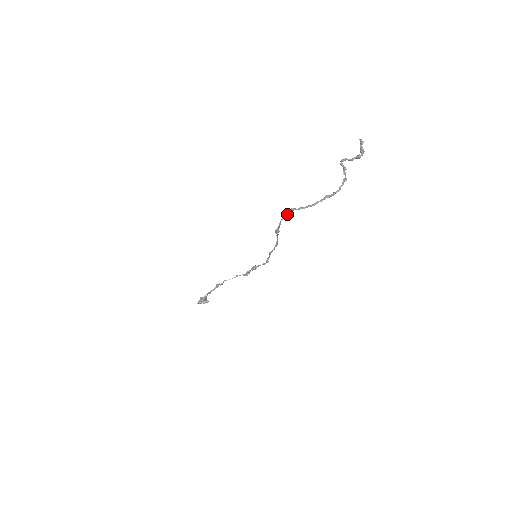
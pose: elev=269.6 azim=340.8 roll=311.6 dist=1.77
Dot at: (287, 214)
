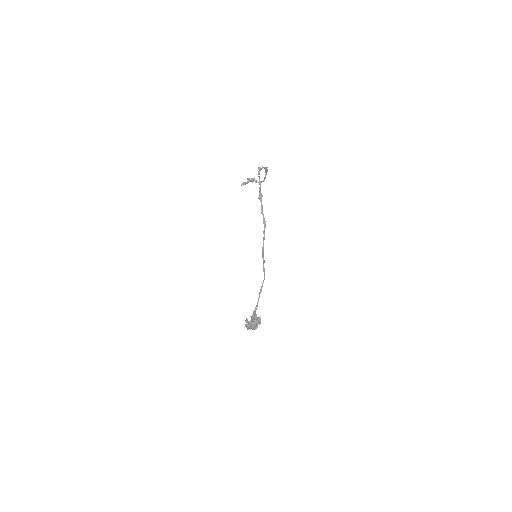
Dot at: (259, 172)
